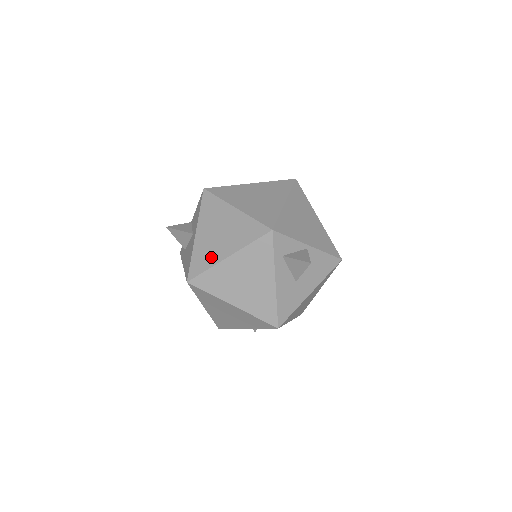
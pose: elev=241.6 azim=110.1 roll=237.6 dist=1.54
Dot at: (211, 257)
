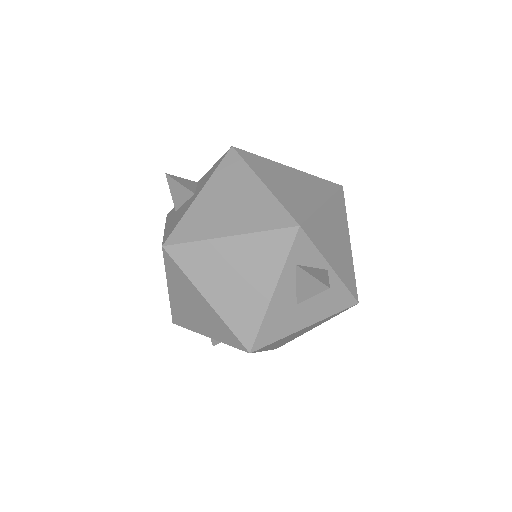
Dot at: (206, 228)
